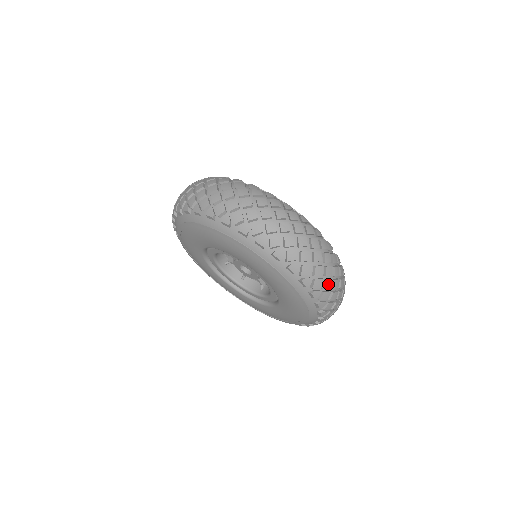
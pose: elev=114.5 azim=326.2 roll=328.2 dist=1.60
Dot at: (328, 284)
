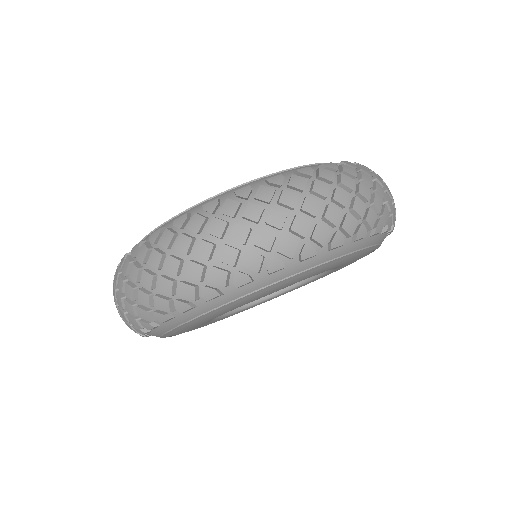
Dot at: (377, 203)
